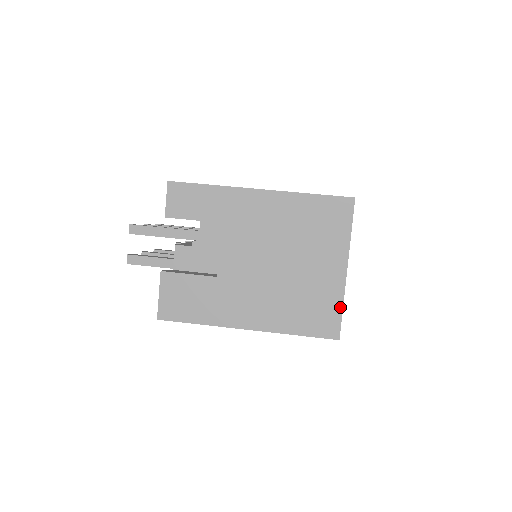
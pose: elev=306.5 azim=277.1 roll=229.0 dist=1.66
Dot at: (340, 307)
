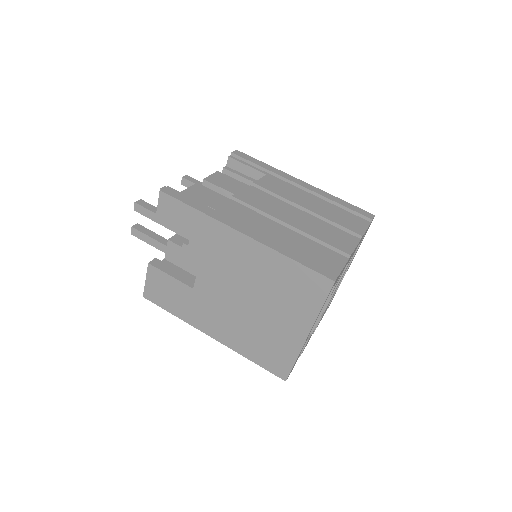
Dot at: (293, 360)
